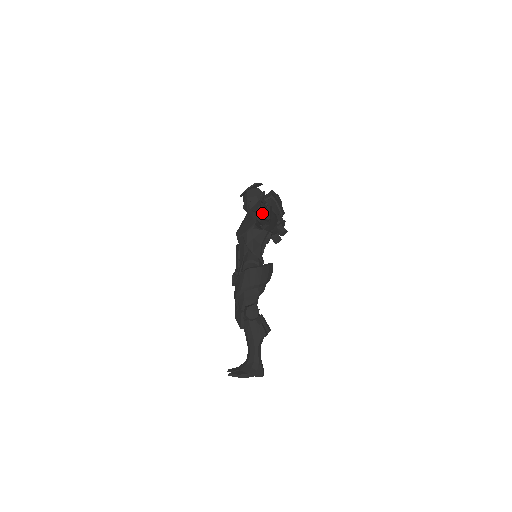
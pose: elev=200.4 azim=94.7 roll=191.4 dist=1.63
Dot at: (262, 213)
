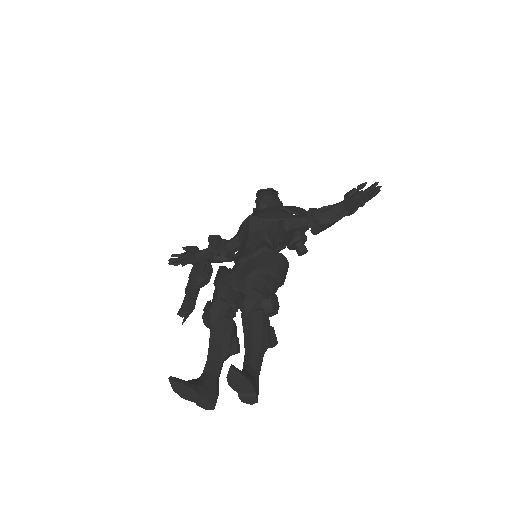
Dot at: (364, 198)
